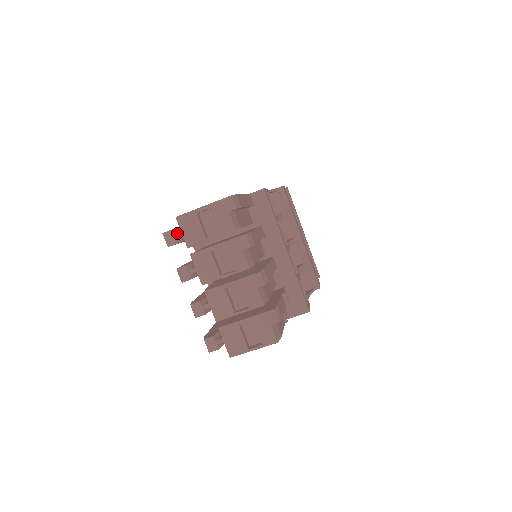
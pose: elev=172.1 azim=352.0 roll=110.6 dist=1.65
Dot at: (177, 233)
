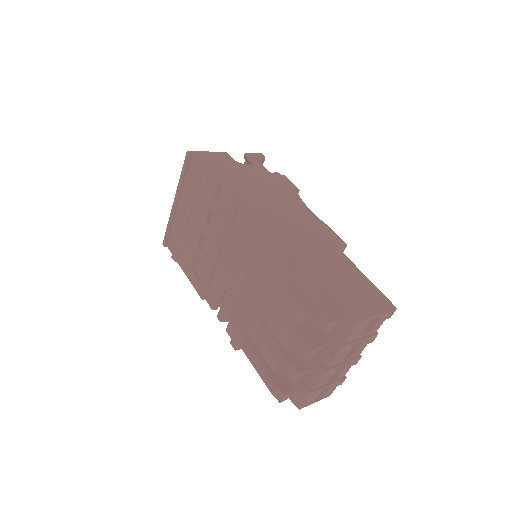
Dot at: (336, 322)
